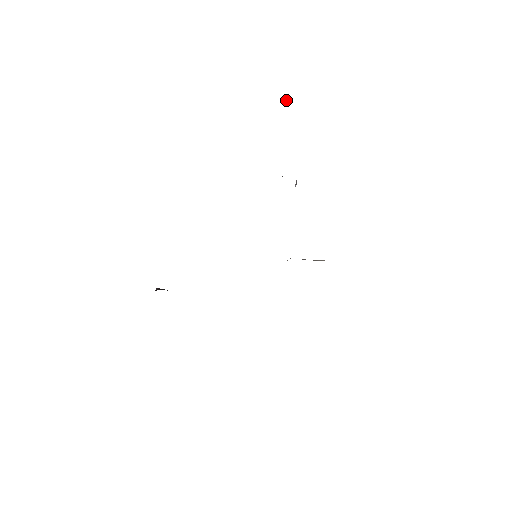
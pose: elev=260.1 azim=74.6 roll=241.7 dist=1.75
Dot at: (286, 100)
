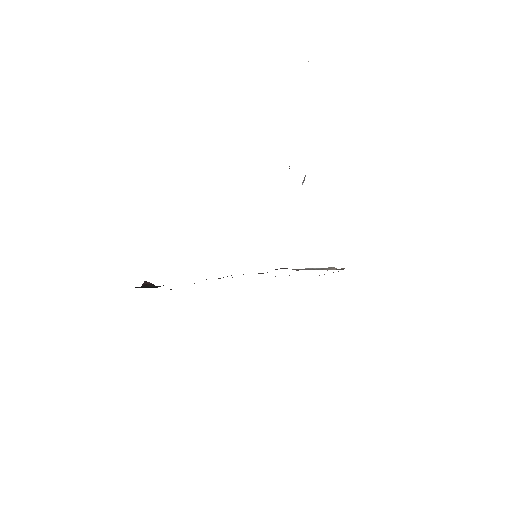
Dot at: (308, 61)
